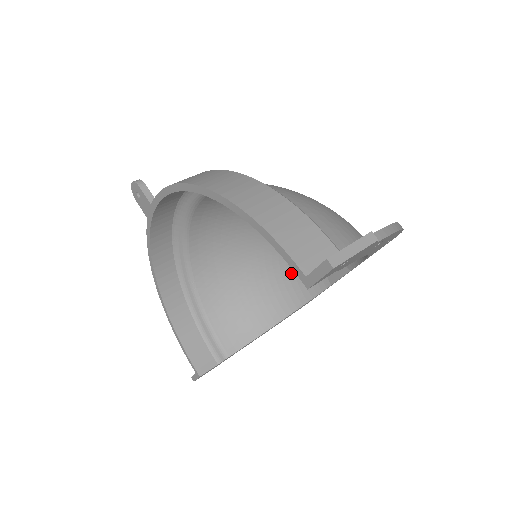
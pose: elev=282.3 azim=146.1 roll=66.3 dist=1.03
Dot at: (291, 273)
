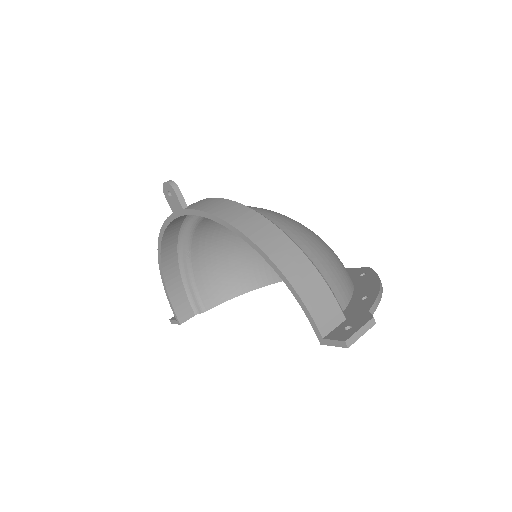
Dot at: occluded
